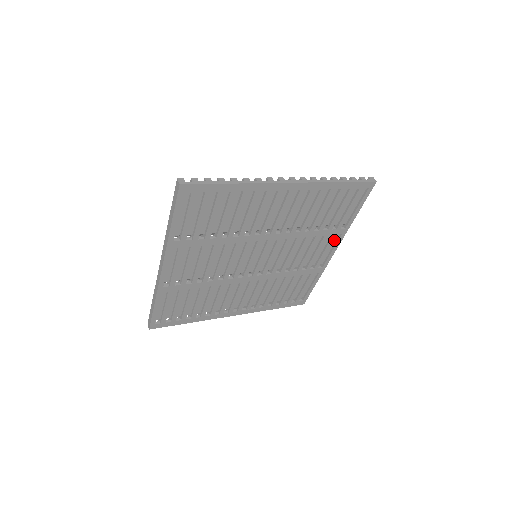
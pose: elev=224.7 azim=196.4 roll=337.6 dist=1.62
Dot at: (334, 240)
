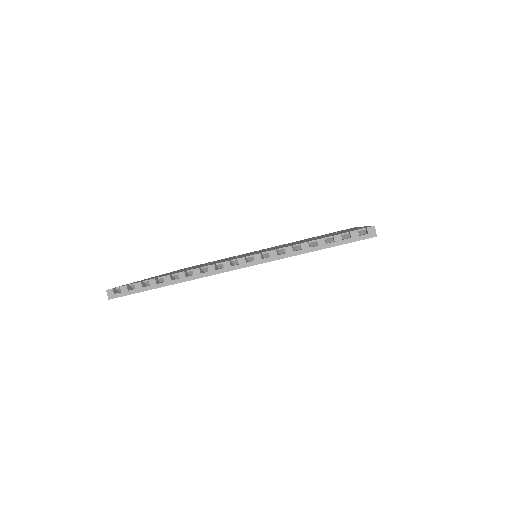
Dot at: occluded
